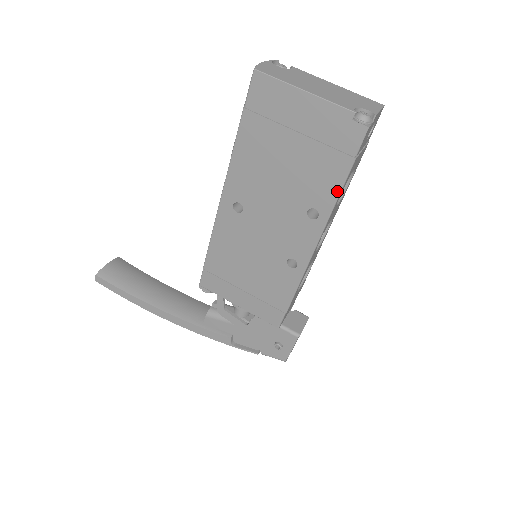
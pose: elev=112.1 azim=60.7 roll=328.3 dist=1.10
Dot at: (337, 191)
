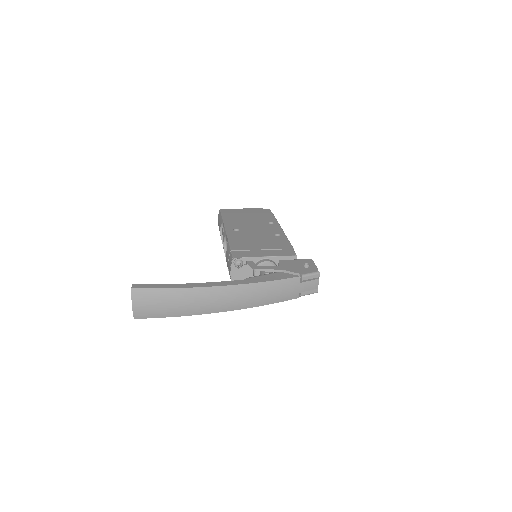
Dot at: (274, 218)
